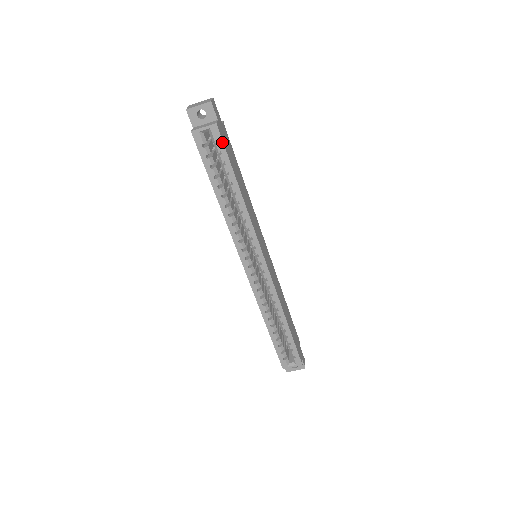
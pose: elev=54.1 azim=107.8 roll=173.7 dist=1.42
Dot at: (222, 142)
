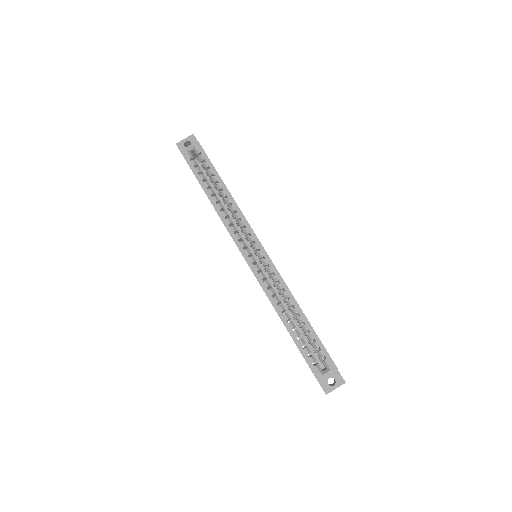
Dot at: (204, 153)
